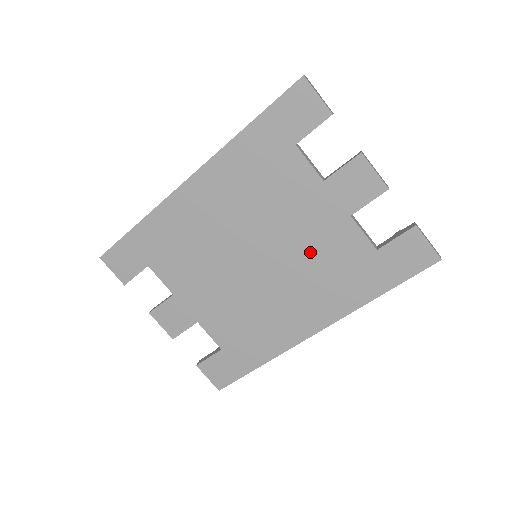
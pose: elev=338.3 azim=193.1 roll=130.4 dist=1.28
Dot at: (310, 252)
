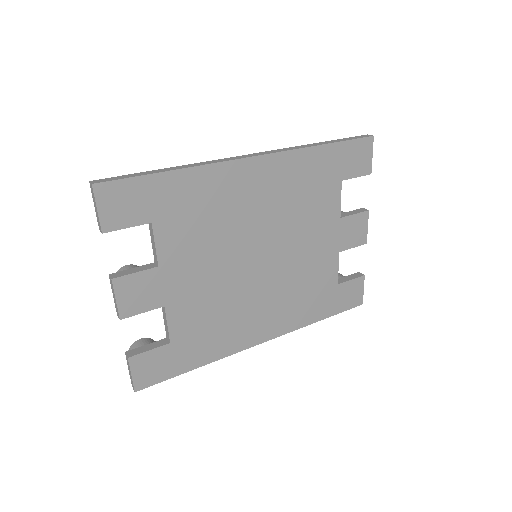
Dot at: (301, 269)
